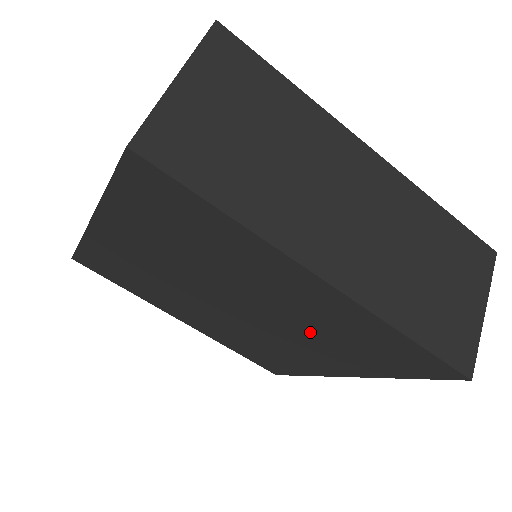
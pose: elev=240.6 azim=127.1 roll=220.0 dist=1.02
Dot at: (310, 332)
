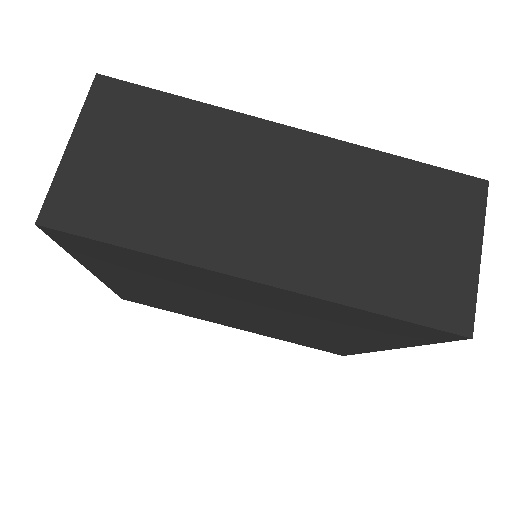
Dot at: (285, 332)
